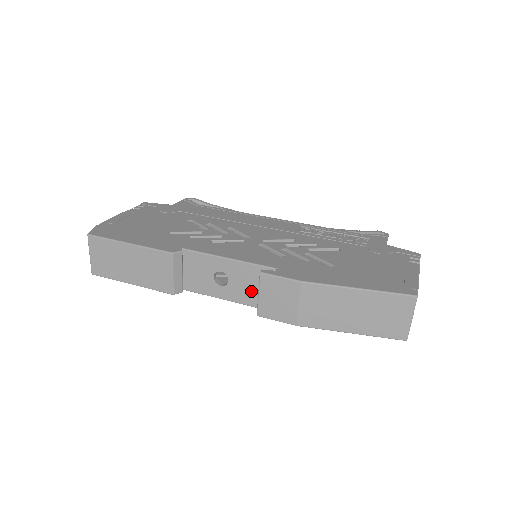
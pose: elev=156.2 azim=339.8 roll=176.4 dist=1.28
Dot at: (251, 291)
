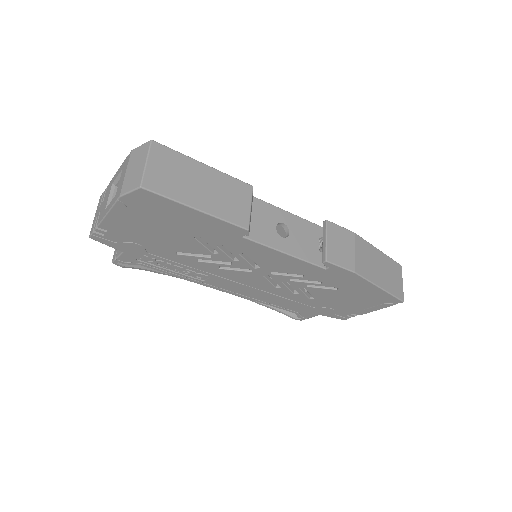
Dot at: (308, 246)
